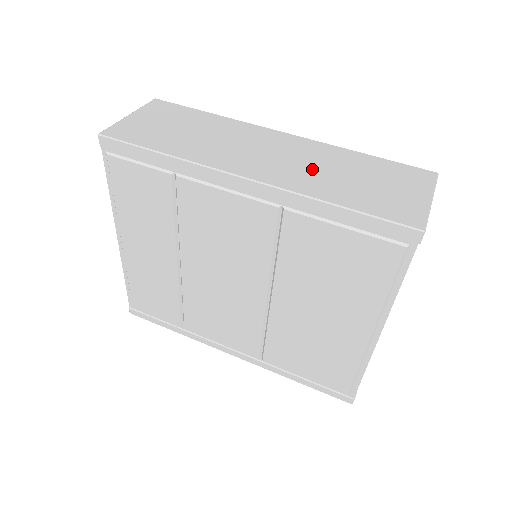
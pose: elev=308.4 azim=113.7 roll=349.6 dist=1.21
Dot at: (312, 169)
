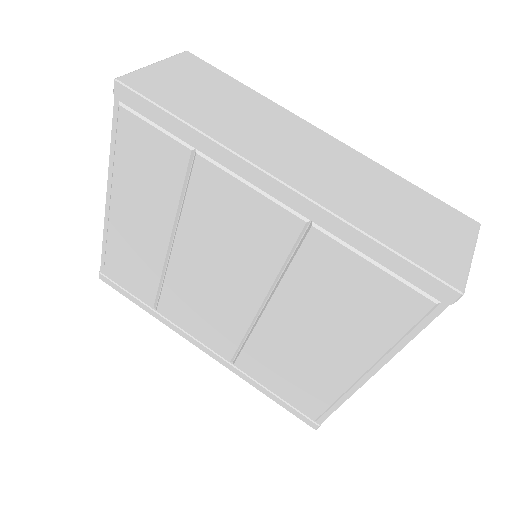
Dot at: (352, 186)
